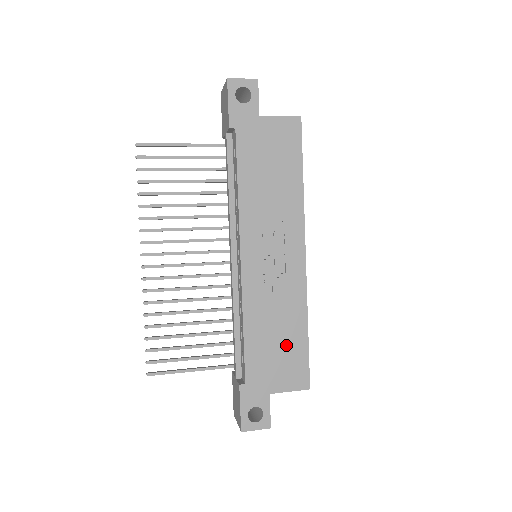
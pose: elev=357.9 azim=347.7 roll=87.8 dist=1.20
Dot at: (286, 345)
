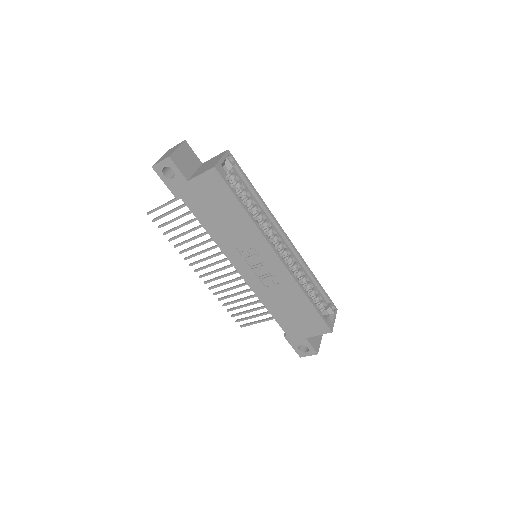
Dot at: (300, 312)
